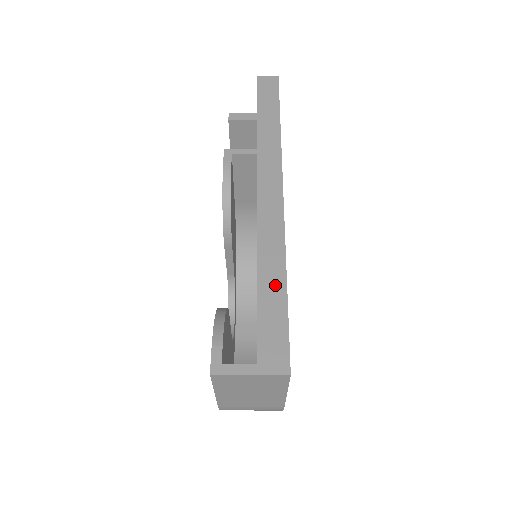
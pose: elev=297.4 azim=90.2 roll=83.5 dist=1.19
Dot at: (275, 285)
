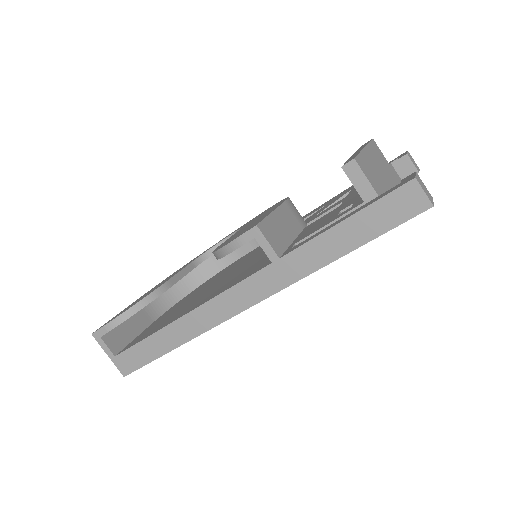
Dot at: (164, 344)
